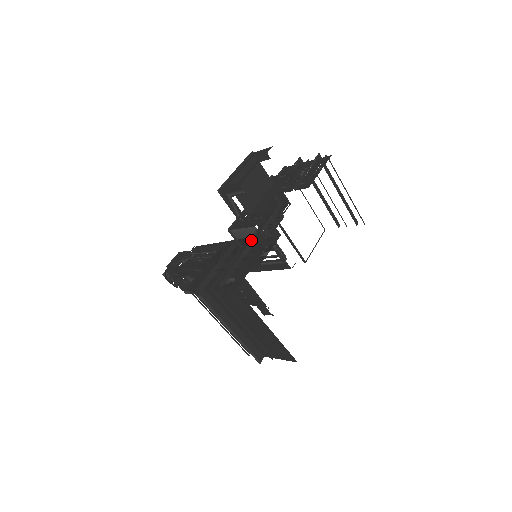
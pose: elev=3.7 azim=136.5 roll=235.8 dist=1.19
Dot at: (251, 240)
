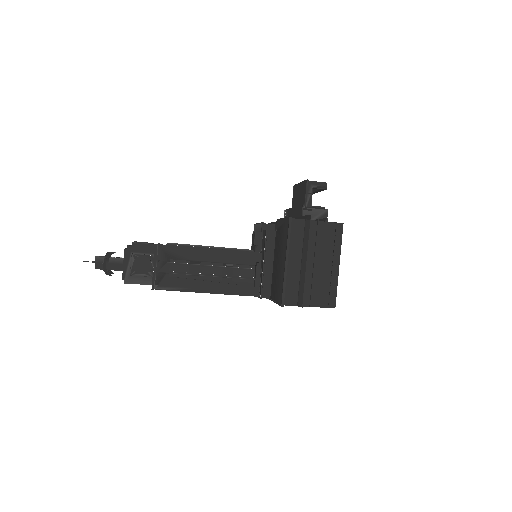
Dot at: (315, 219)
